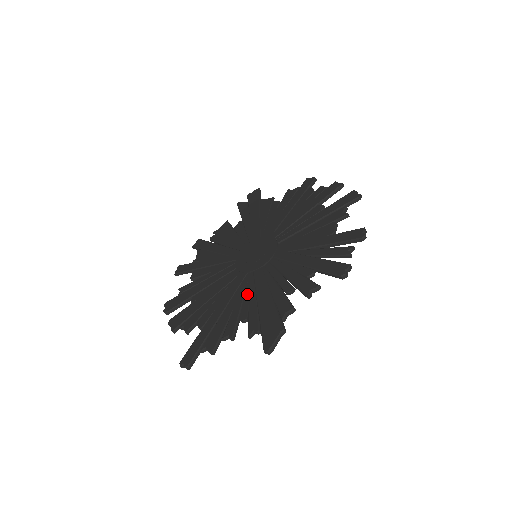
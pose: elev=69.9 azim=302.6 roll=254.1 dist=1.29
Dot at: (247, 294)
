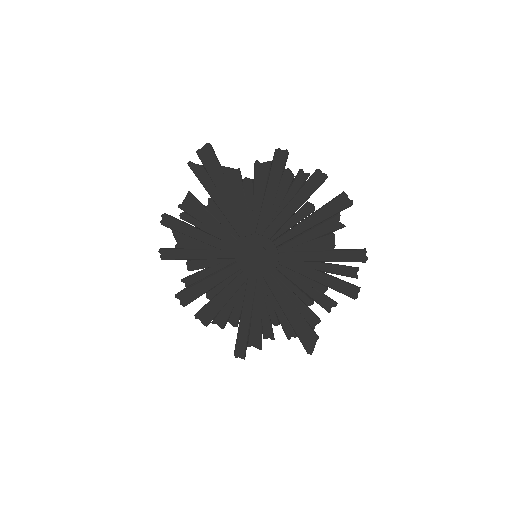
Dot at: (268, 301)
